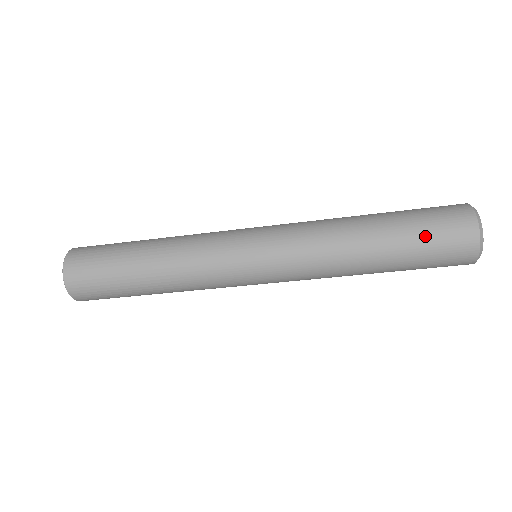
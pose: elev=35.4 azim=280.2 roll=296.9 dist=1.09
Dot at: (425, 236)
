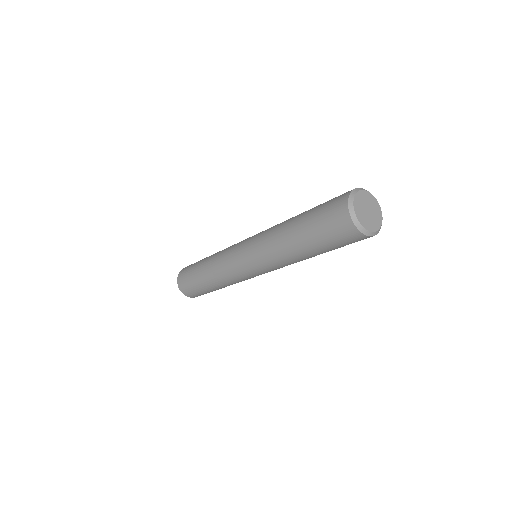
Dot at: (318, 215)
